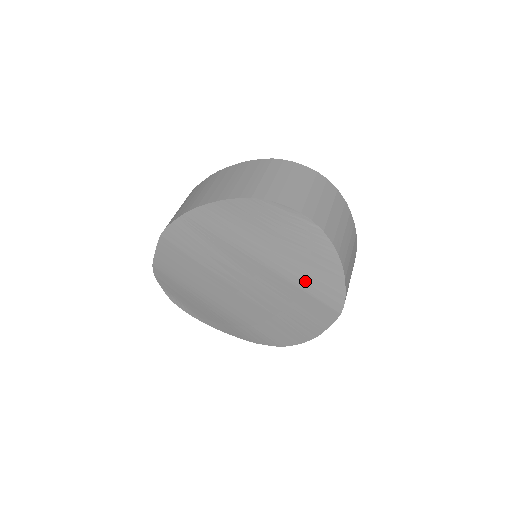
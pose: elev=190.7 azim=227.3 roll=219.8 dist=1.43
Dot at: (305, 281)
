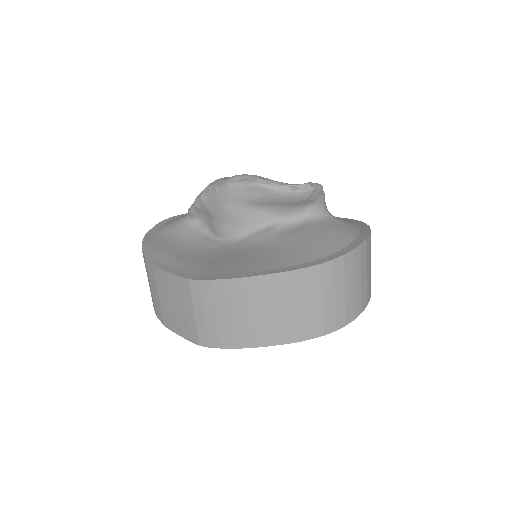
Dot at: occluded
